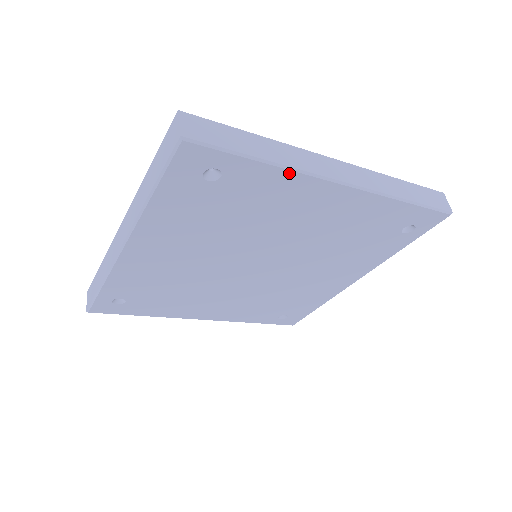
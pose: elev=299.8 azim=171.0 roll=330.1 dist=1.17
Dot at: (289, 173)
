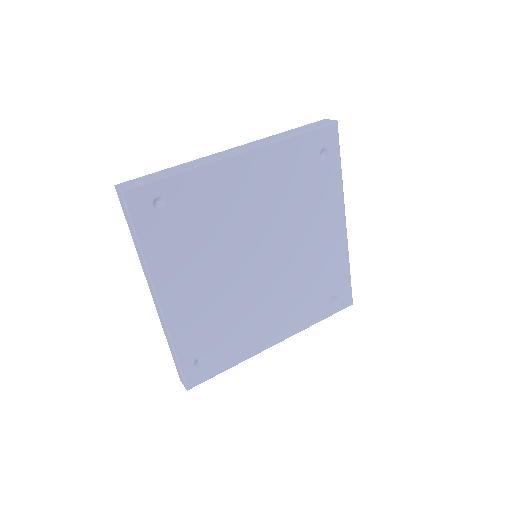
Dot at: (341, 189)
